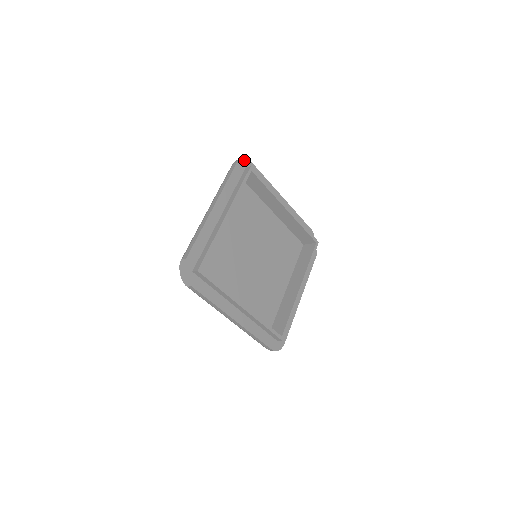
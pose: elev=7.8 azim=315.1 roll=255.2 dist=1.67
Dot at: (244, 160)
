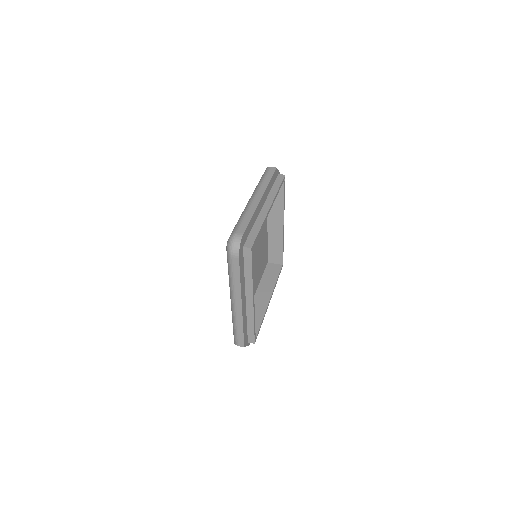
Dot at: (240, 245)
